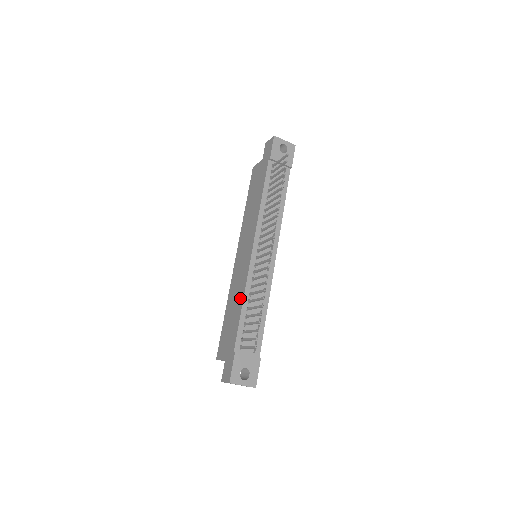
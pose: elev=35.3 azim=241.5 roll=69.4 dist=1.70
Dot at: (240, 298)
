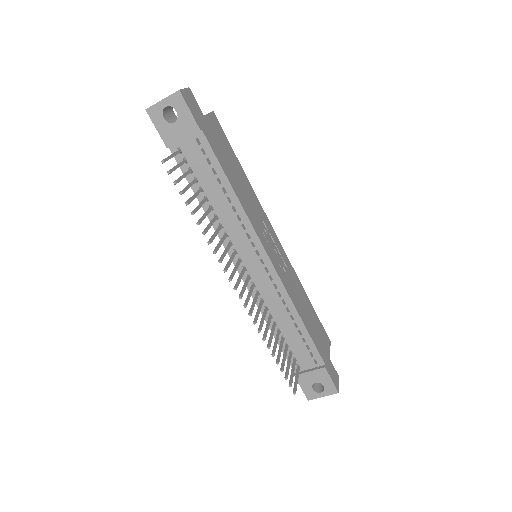
Dot at: occluded
